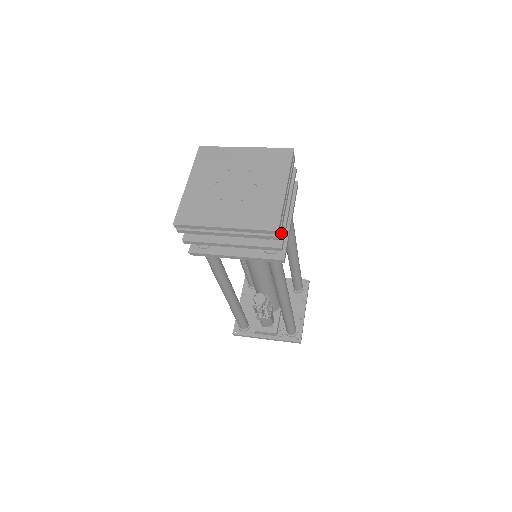
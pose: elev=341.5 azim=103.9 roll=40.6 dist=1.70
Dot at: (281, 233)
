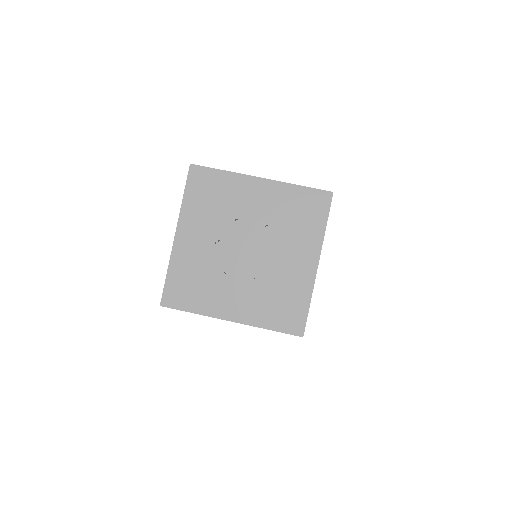
Dot at: occluded
